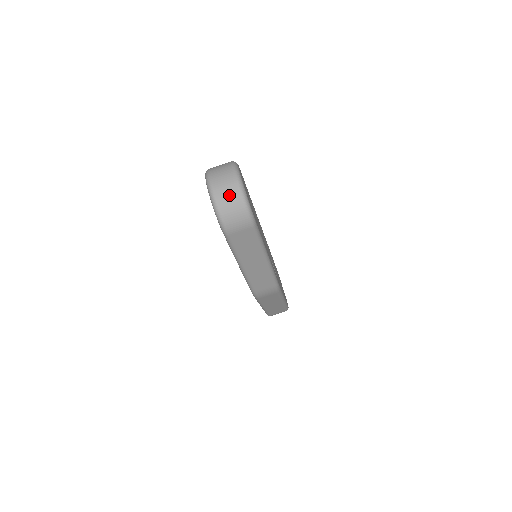
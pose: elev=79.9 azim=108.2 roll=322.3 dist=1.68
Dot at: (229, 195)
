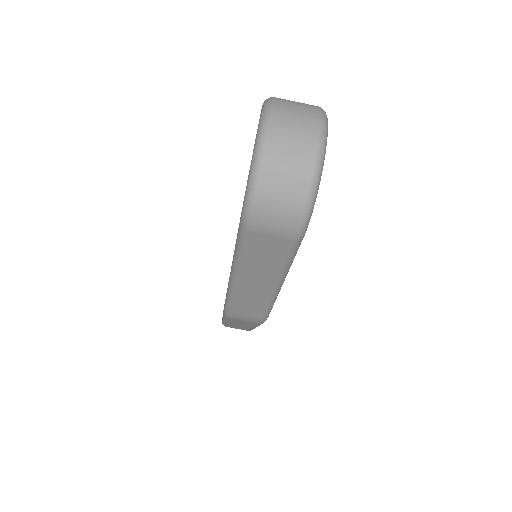
Dot at: (291, 166)
